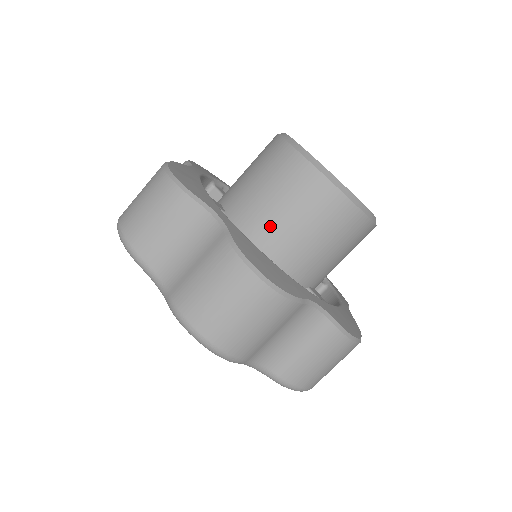
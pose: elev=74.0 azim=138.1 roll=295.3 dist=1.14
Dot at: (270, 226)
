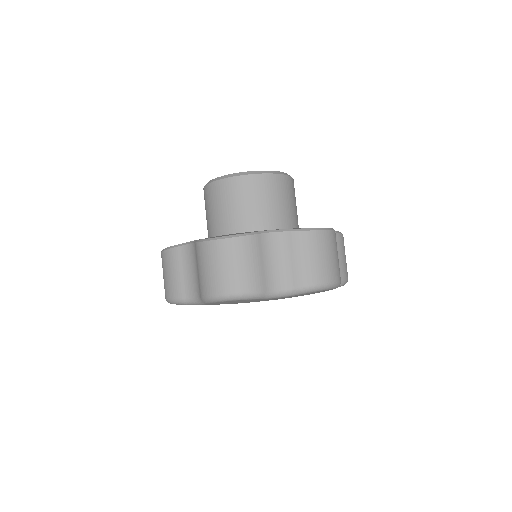
Dot at: (227, 226)
